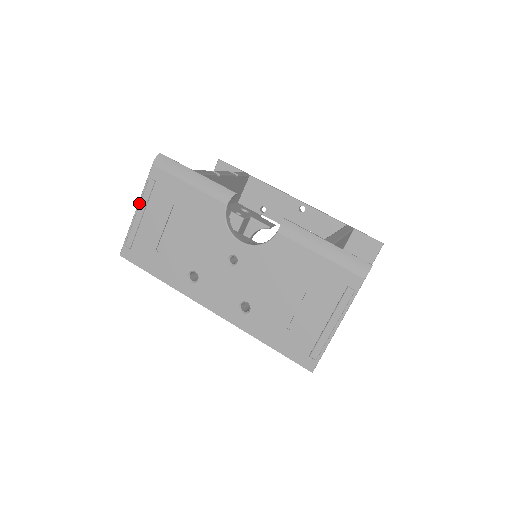
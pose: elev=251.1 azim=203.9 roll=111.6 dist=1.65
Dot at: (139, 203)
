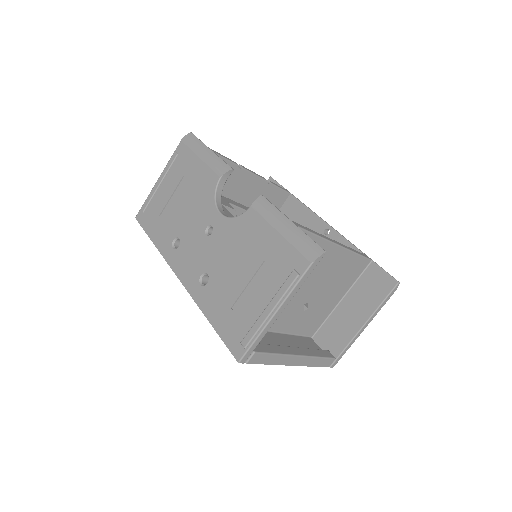
Dot at: (162, 173)
